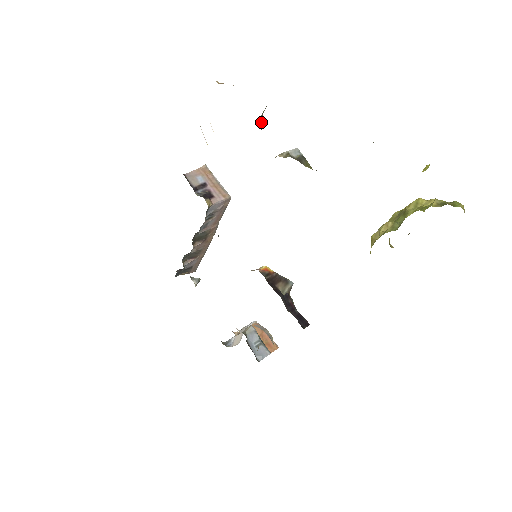
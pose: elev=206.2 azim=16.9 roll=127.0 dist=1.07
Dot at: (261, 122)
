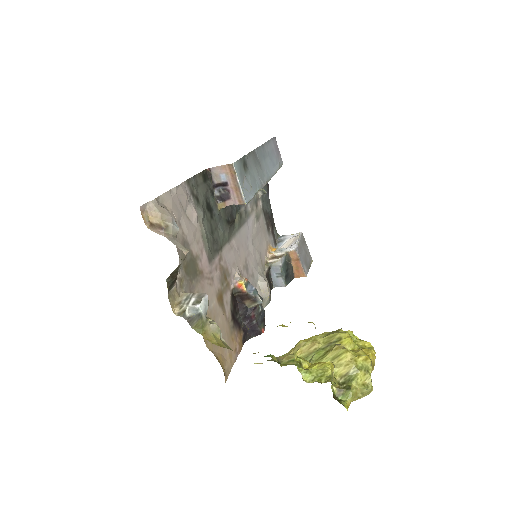
Dot at: (175, 272)
